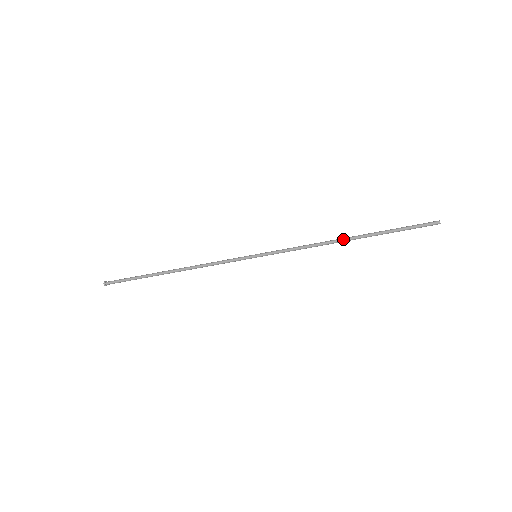
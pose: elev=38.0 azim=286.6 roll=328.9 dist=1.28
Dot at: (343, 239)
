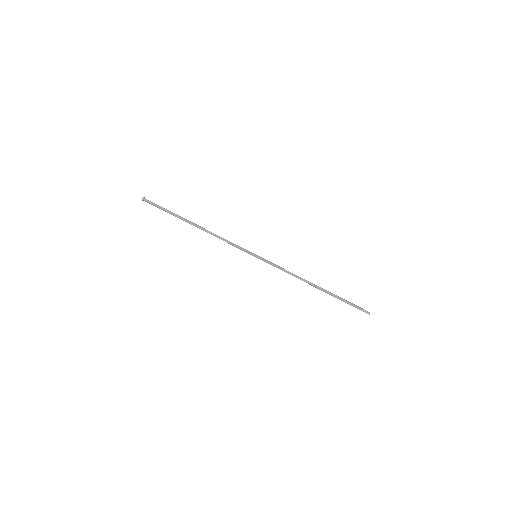
Dot at: (313, 284)
